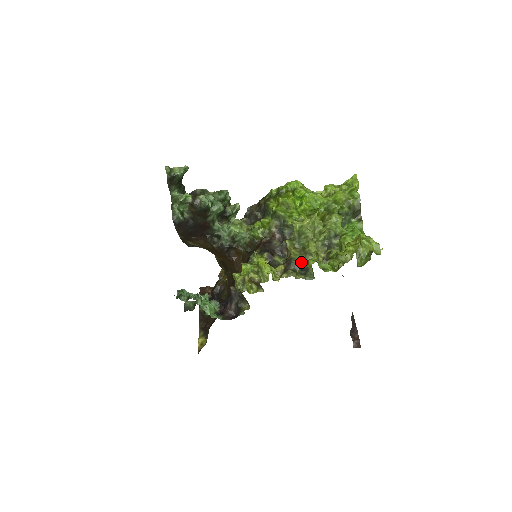
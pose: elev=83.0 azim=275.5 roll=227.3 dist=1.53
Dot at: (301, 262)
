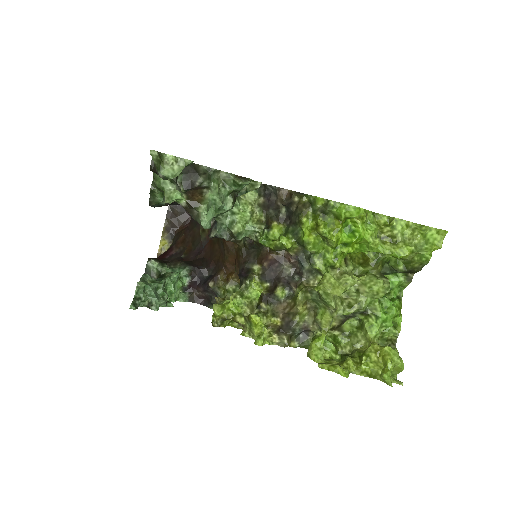
Dot at: (304, 328)
